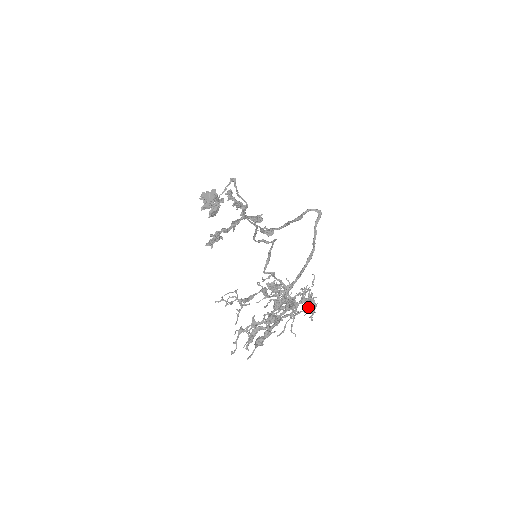
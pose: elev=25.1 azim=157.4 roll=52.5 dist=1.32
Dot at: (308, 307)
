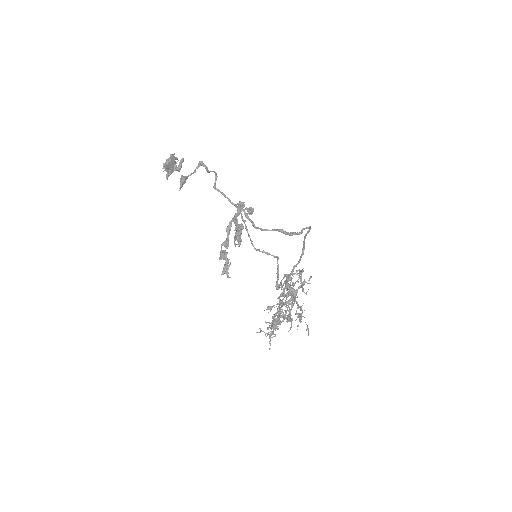
Dot at: occluded
